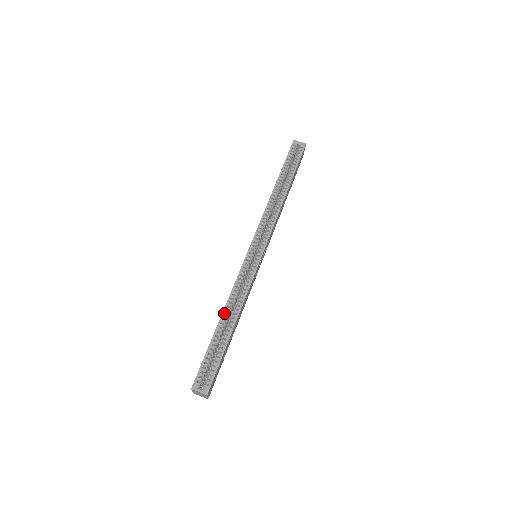
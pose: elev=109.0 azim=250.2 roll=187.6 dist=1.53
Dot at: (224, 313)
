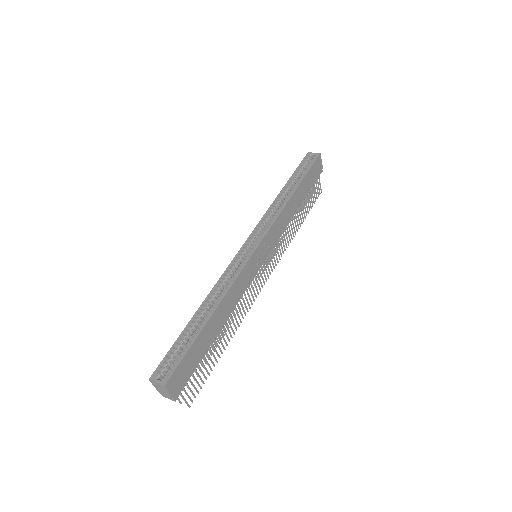
Dot at: (203, 303)
